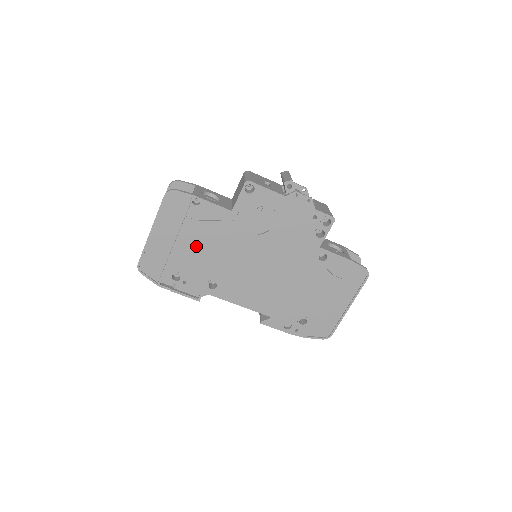
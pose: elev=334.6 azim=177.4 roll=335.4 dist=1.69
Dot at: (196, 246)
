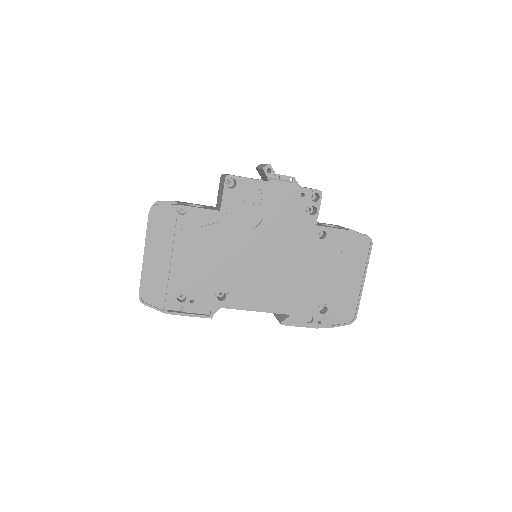
Dot at: (194, 258)
